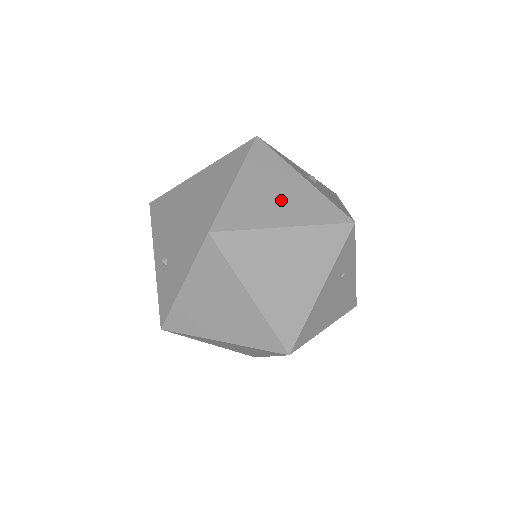
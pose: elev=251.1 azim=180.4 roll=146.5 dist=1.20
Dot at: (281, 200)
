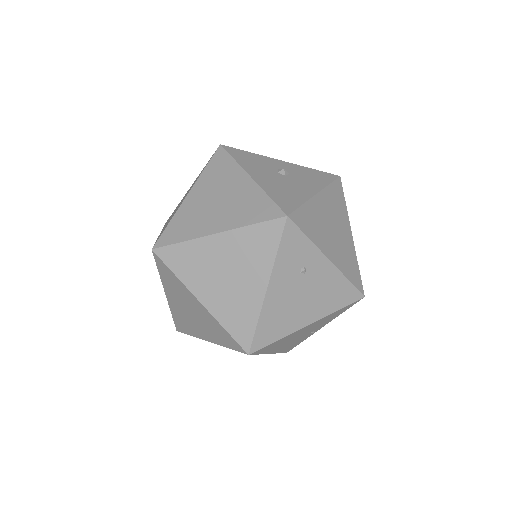
Dot at: (221, 206)
